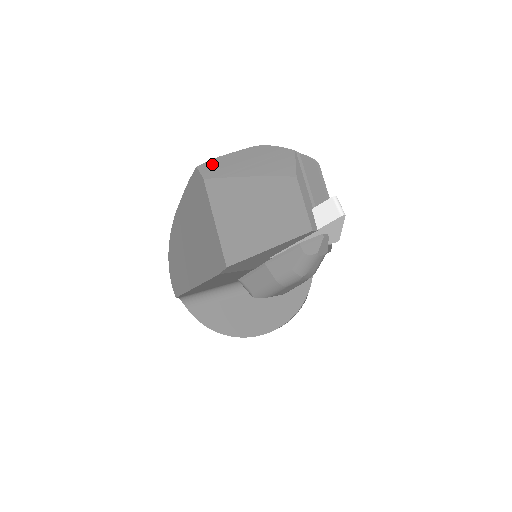
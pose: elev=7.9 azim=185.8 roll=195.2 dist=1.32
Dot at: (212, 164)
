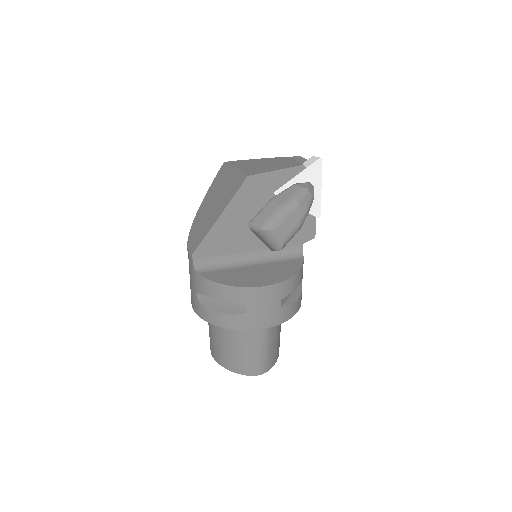
Dot at: occluded
